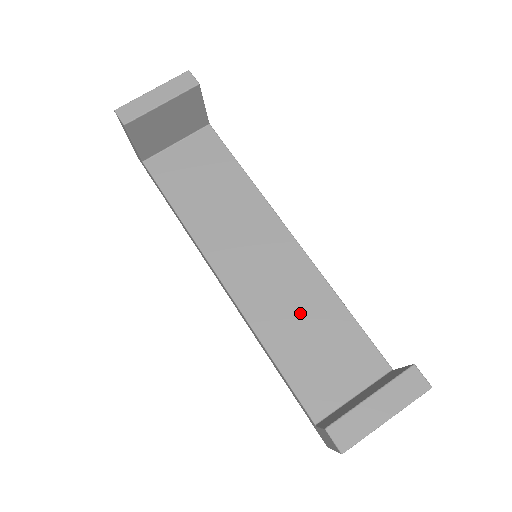
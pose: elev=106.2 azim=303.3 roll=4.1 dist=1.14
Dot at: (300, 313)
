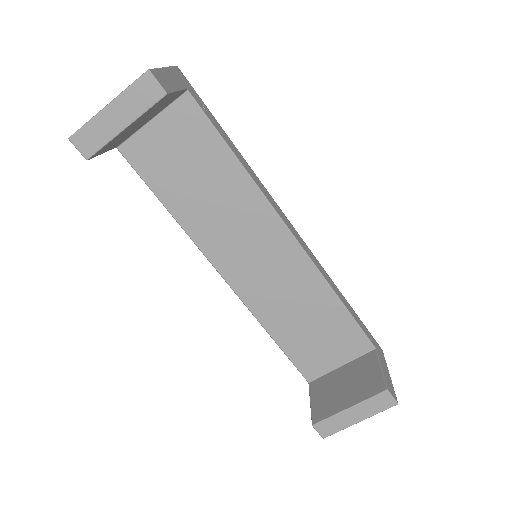
Dot at: (299, 306)
